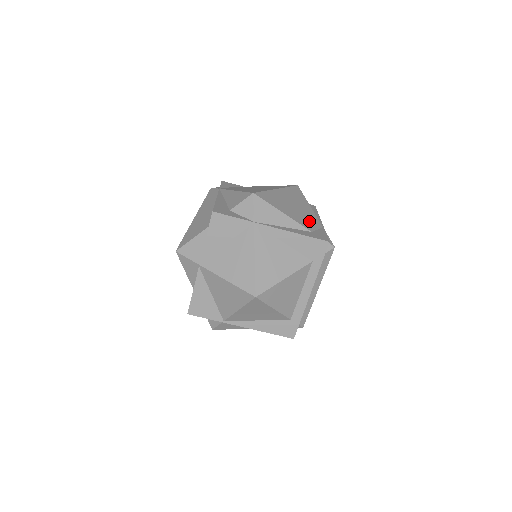
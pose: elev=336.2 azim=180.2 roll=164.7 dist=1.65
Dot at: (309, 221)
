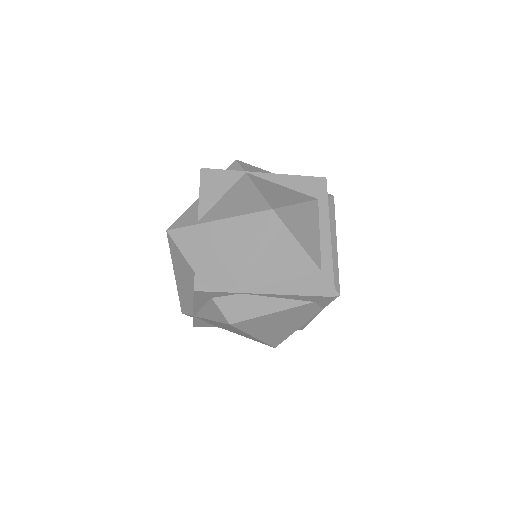
Dot at: occluded
